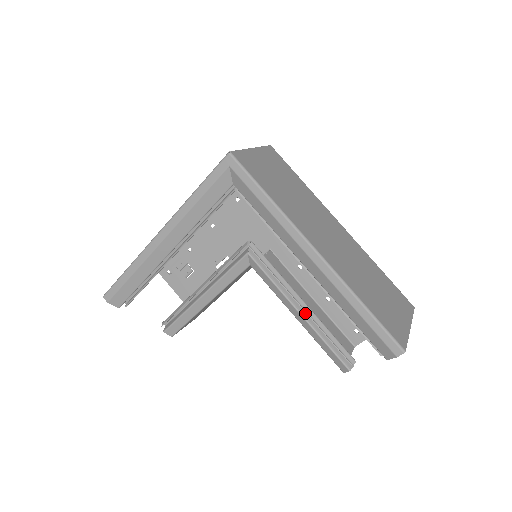
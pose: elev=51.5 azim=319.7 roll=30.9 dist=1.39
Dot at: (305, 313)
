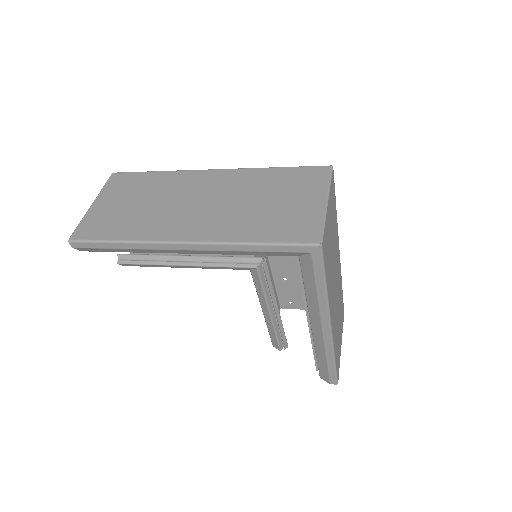
Dot at: (274, 314)
